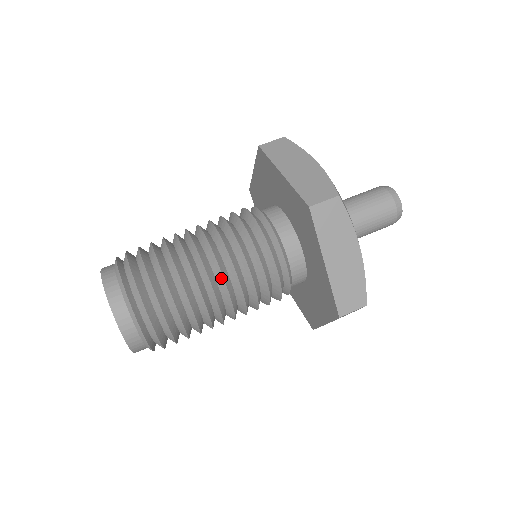
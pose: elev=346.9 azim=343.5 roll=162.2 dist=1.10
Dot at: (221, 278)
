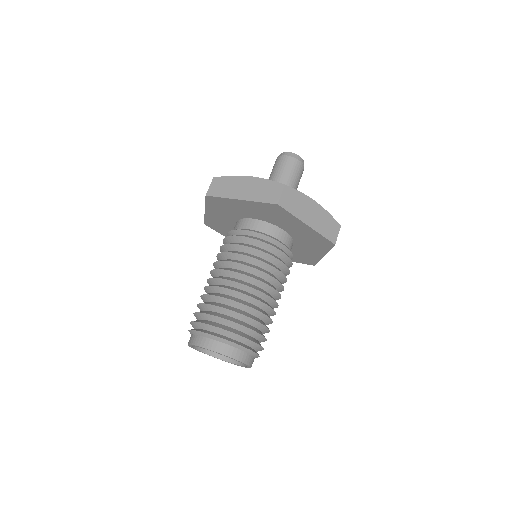
Dot at: (261, 283)
